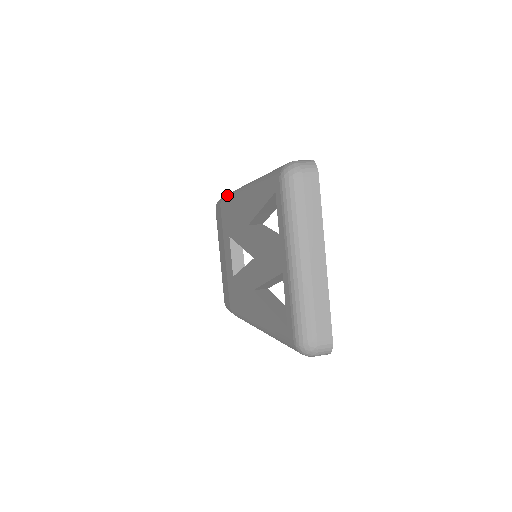
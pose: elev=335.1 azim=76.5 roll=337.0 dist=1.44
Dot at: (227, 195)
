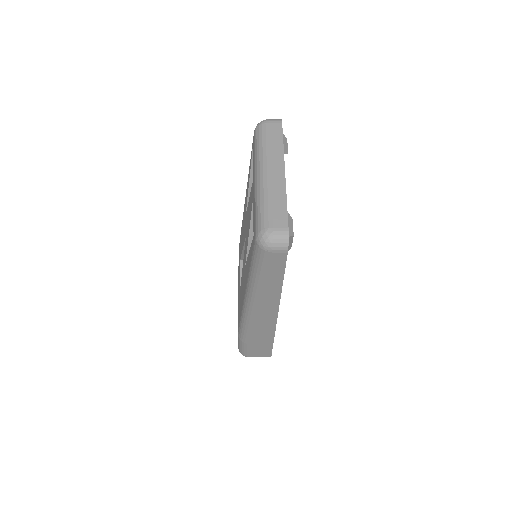
Dot at: occluded
